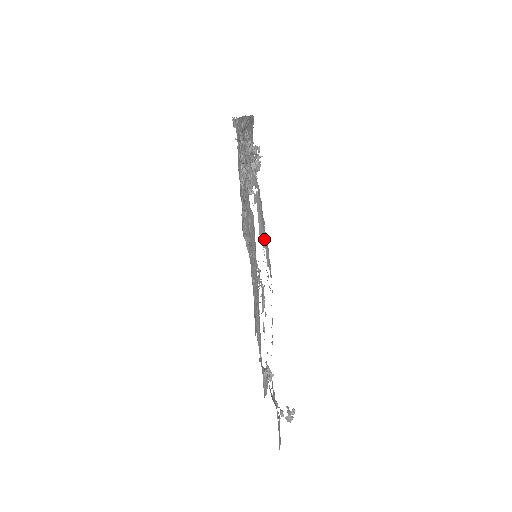
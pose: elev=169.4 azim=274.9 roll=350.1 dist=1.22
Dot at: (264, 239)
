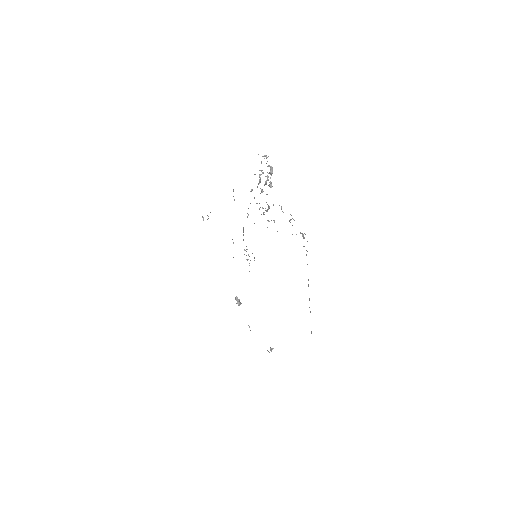
Dot at: occluded
